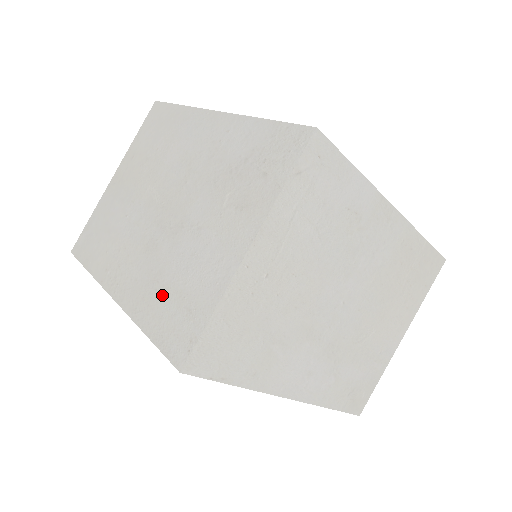
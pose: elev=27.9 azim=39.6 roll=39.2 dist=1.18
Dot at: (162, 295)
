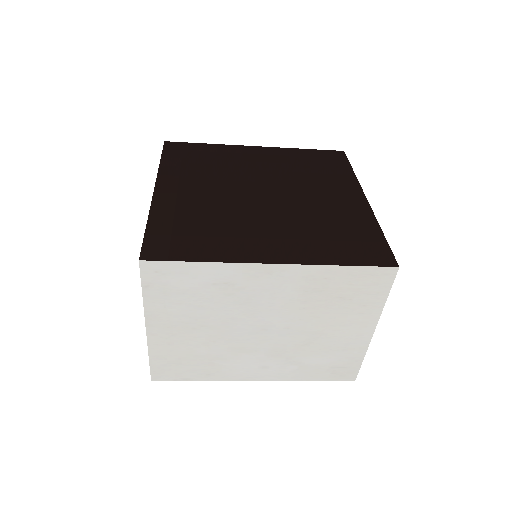
Dot at: occluded
